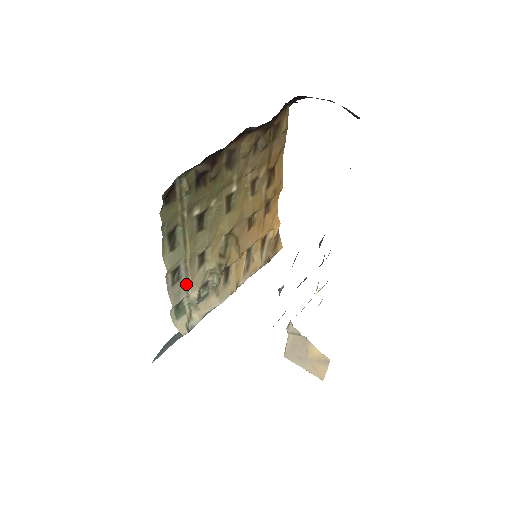
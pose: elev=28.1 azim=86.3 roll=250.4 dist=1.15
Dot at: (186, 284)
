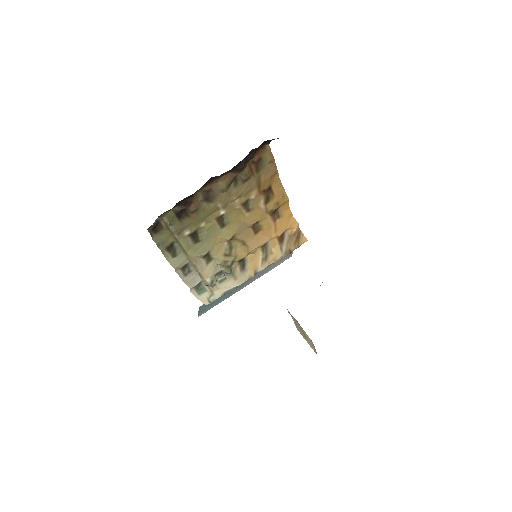
Dot at: (199, 274)
